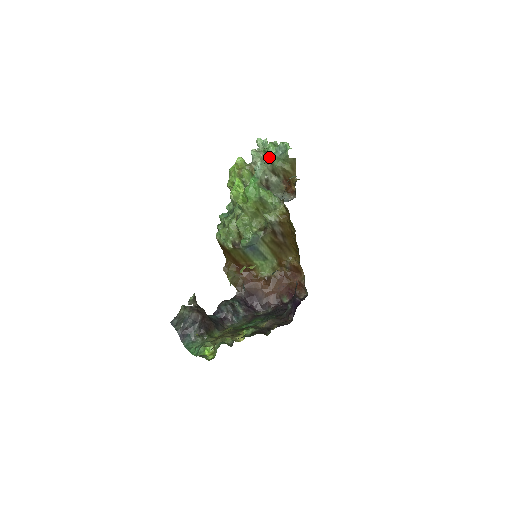
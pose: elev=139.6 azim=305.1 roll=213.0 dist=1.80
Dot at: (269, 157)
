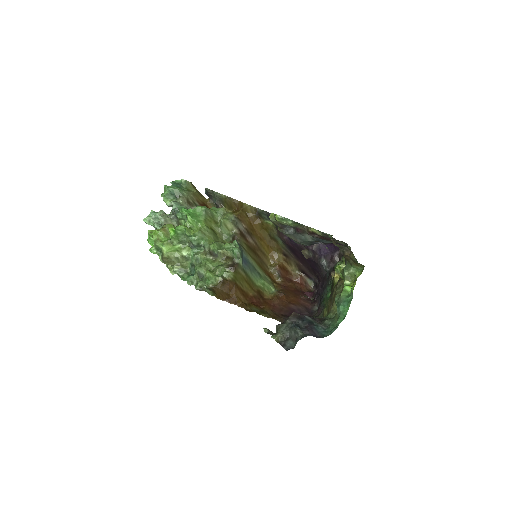
Dot at: (175, 191)
